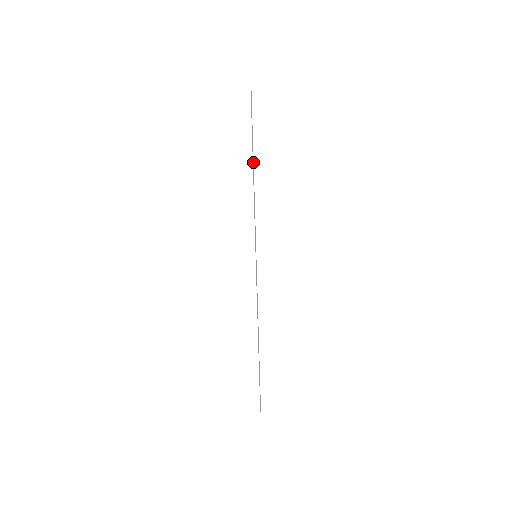
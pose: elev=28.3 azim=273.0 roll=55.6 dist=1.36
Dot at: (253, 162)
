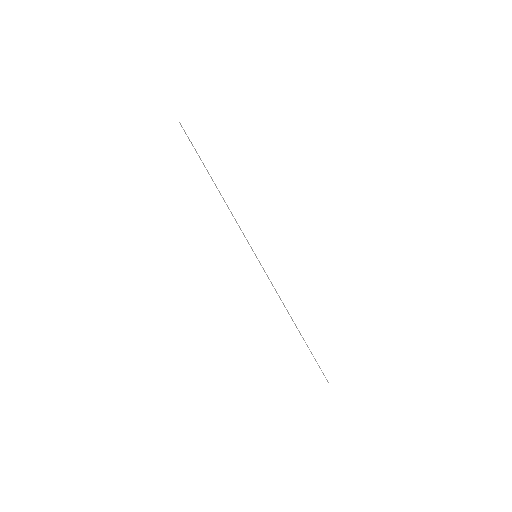
Dot at: (213, 181)
